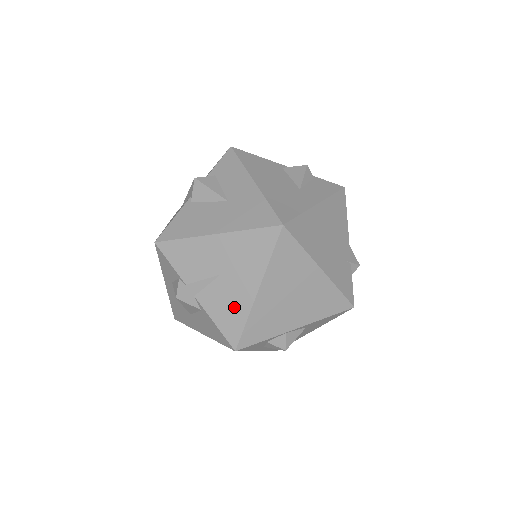
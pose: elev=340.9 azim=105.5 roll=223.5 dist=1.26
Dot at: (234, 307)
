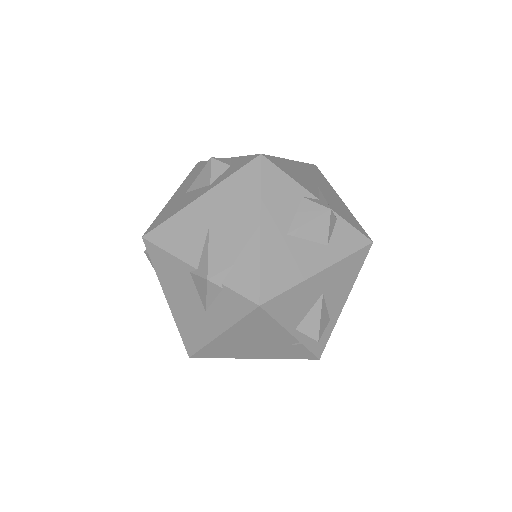
Dot at: occluded
